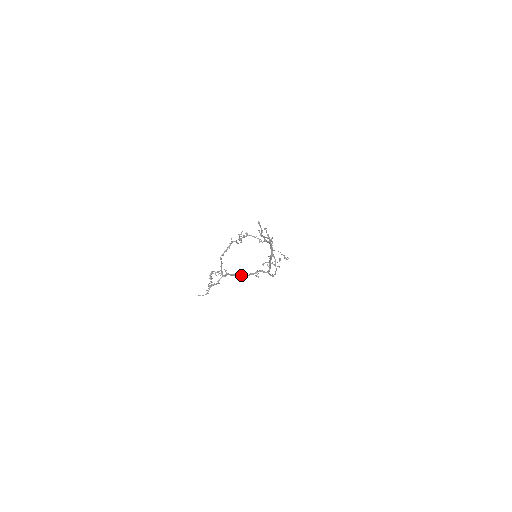
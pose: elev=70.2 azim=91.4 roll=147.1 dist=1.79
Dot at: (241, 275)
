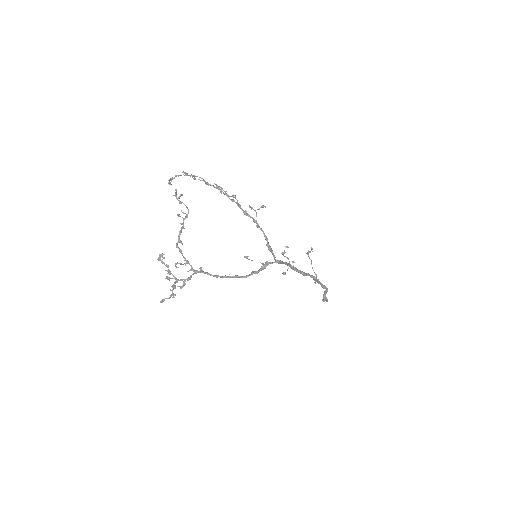
Dot at: (234, 276)
